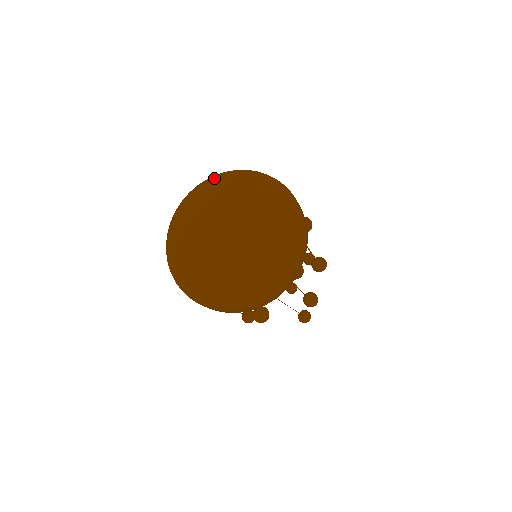
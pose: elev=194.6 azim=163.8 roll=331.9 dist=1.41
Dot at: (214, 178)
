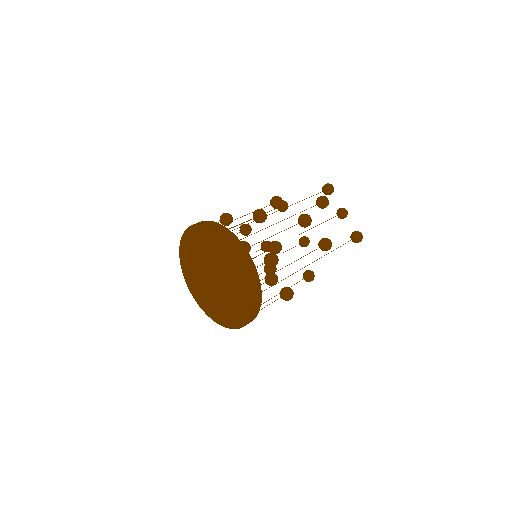
Dot at: (181, 245)
